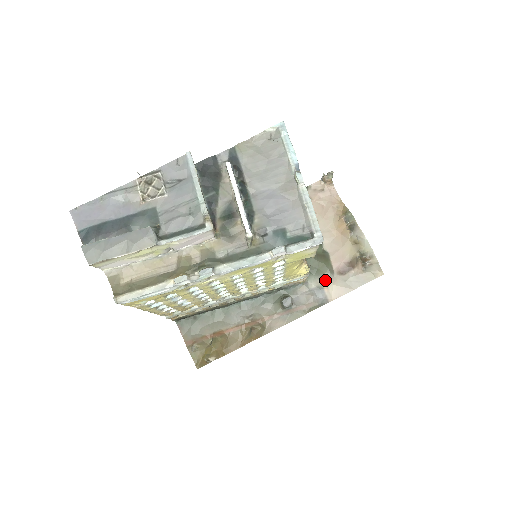
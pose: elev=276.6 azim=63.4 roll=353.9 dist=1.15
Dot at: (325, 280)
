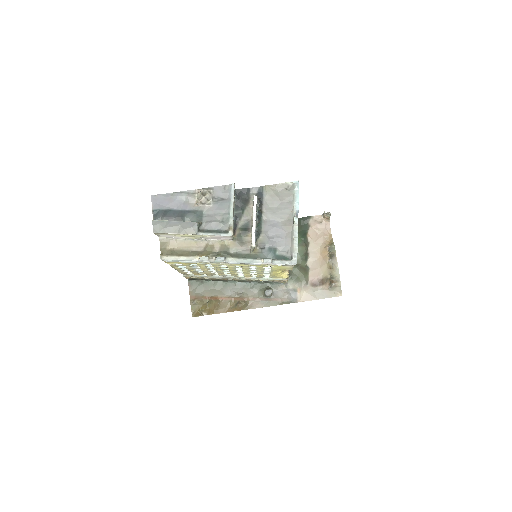
Dot at: (300, 286)
